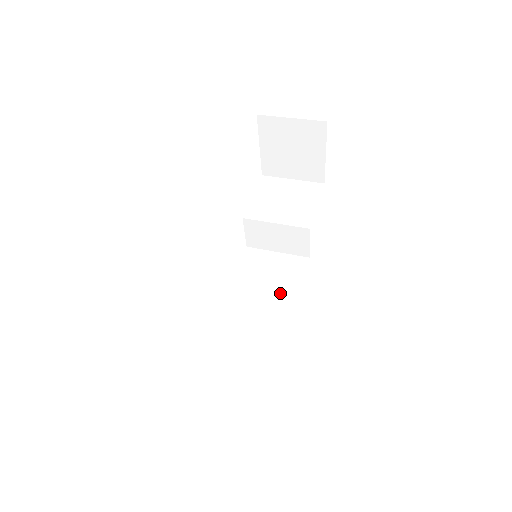
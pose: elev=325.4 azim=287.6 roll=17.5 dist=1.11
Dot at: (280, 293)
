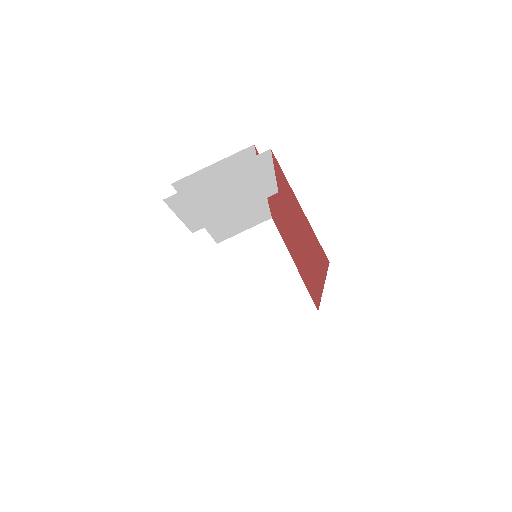
Dot at: occluded
